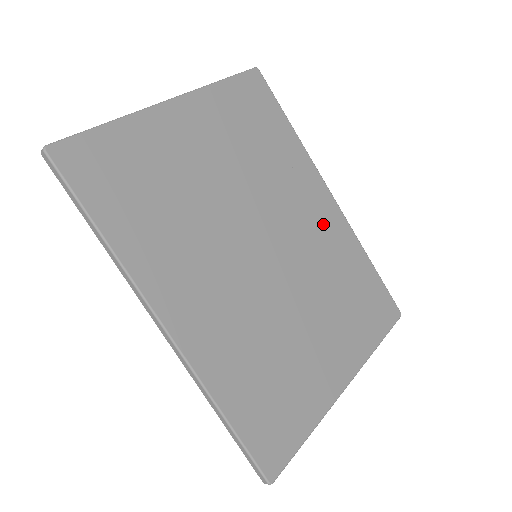
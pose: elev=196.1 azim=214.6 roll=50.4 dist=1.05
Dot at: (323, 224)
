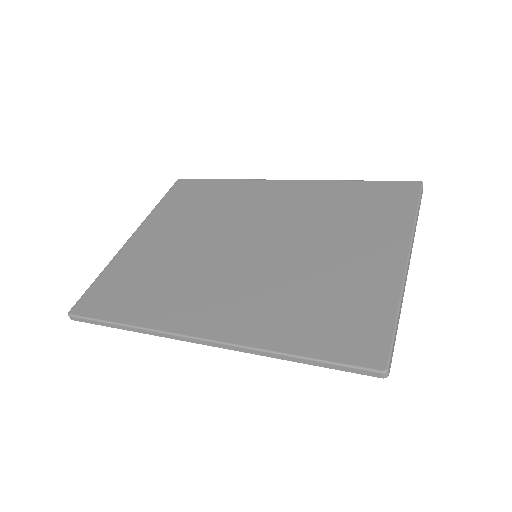
Dot at: (290, 197)
